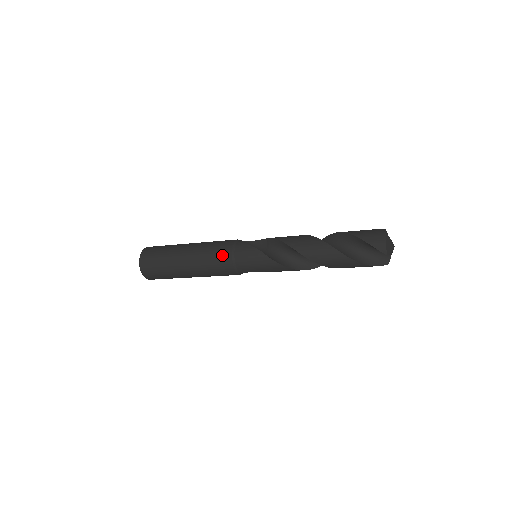
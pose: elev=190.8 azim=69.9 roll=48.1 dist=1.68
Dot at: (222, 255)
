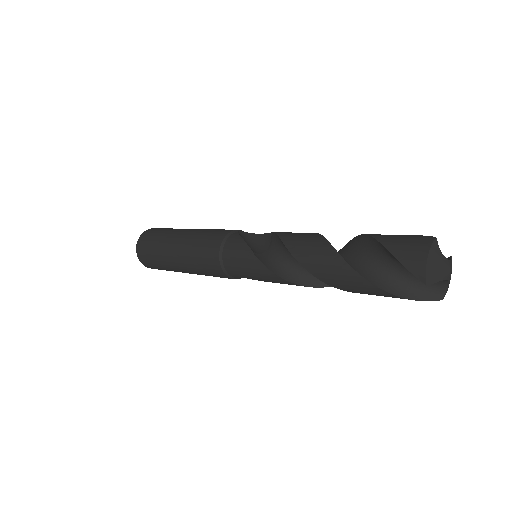
Dot at: (209, 249)
